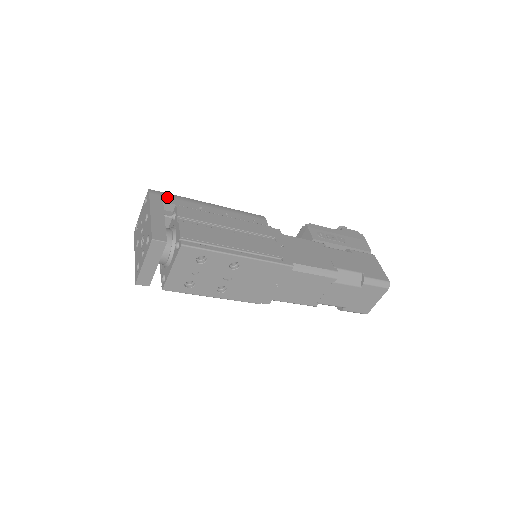
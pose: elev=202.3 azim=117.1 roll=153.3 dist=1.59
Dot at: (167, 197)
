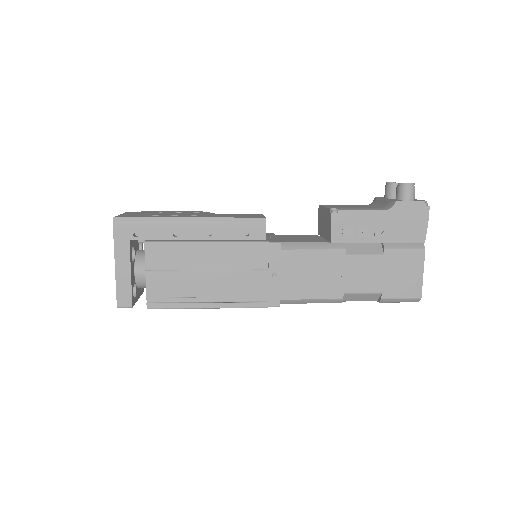
Dot at: (134, 229)
